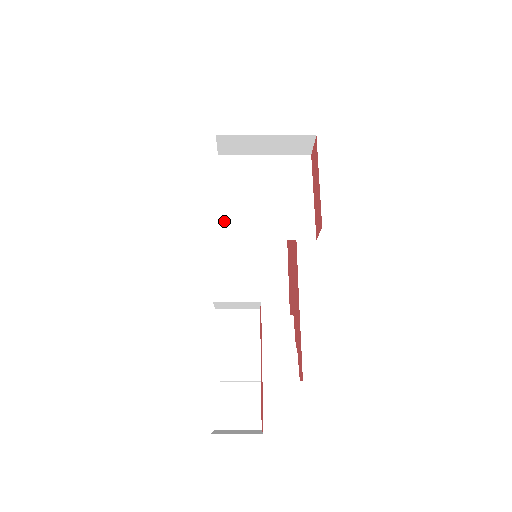
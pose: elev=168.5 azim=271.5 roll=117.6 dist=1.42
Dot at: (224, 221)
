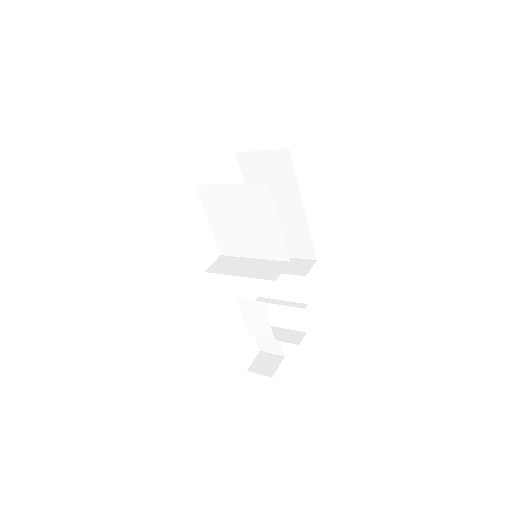
Dot at: (220, 241)
